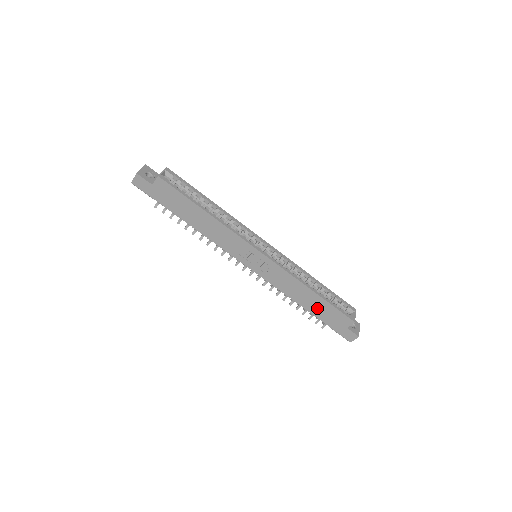
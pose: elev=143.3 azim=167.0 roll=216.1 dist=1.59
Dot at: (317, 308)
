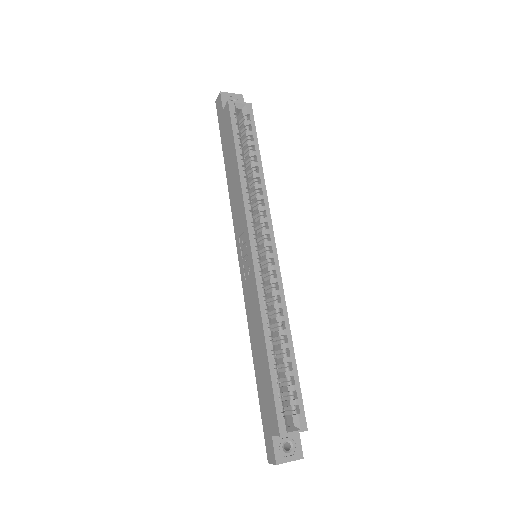
Dot at: (261, 373)
